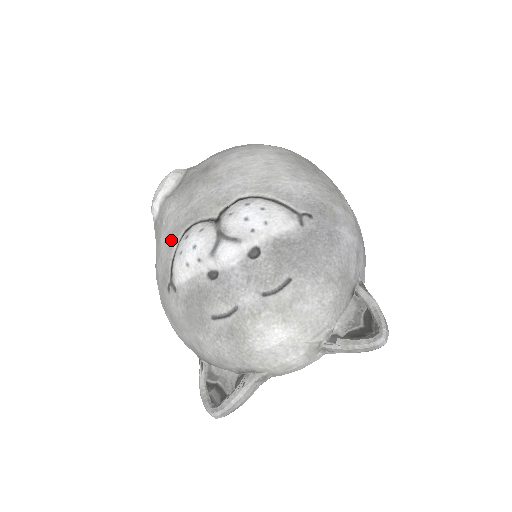
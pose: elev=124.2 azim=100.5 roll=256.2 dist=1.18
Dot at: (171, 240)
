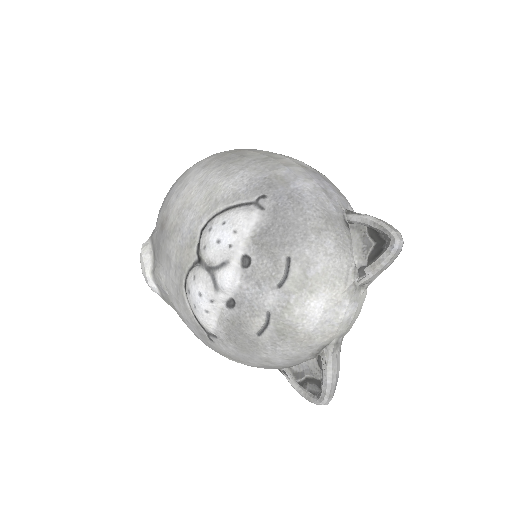
Dot at: (181, 302)
